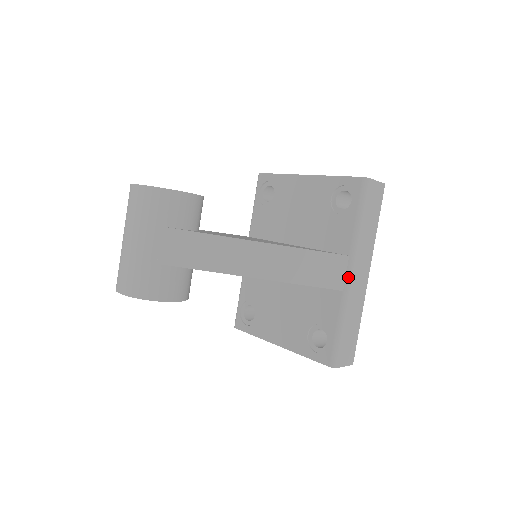
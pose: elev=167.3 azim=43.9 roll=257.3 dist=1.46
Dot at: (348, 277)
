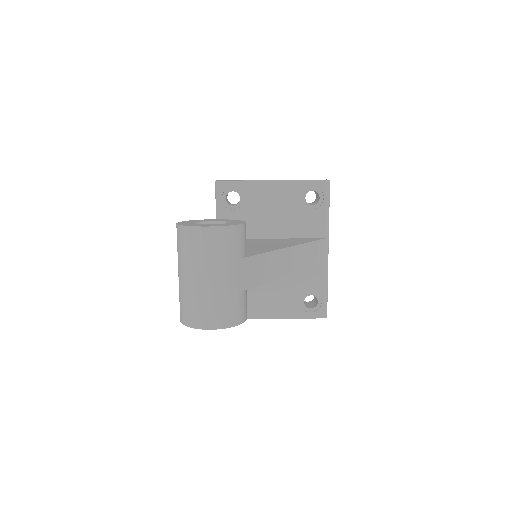
Dot at: (327, 253)
